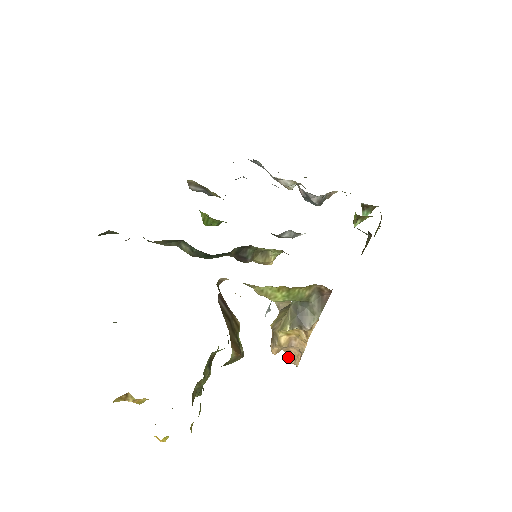
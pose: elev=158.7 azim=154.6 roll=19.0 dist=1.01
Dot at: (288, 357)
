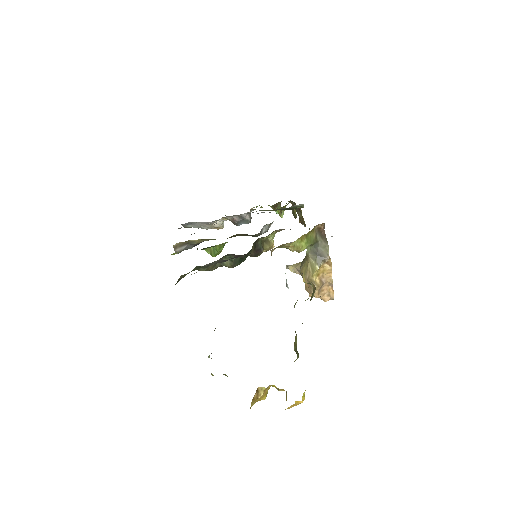
Dot at: (324, 298)
